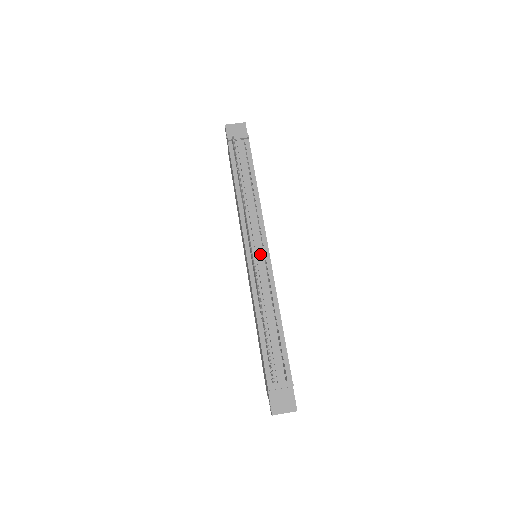
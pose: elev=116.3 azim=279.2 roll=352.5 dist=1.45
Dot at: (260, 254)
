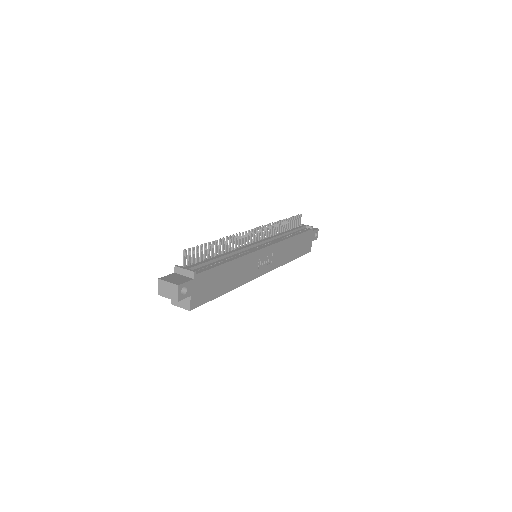
Dot at: (258, 245)
